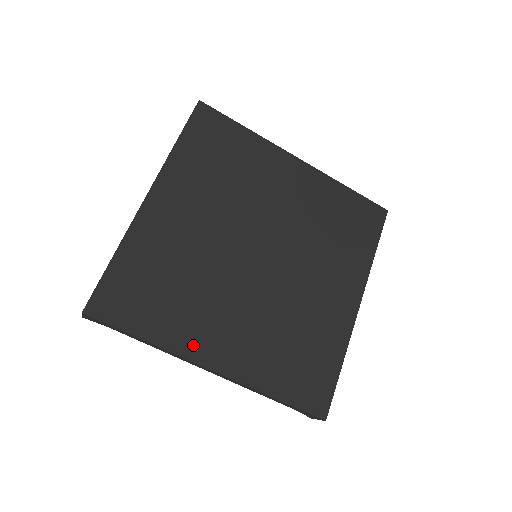
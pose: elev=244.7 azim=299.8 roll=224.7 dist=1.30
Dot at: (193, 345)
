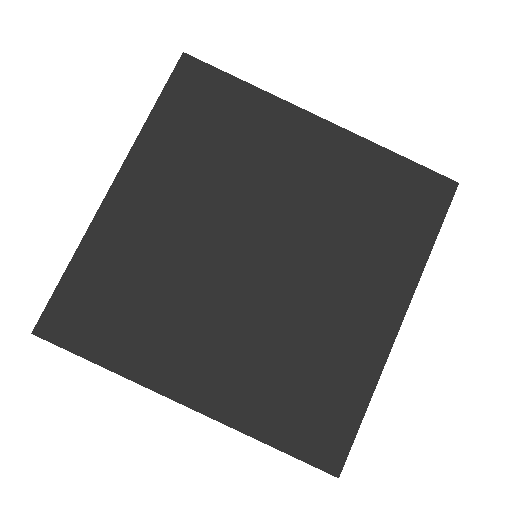
Dot at: (162, 374)
